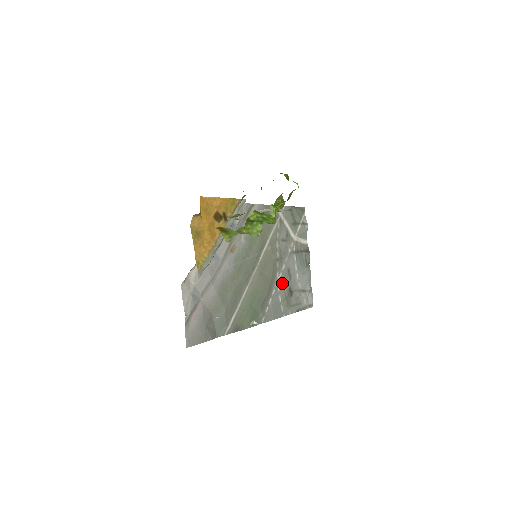
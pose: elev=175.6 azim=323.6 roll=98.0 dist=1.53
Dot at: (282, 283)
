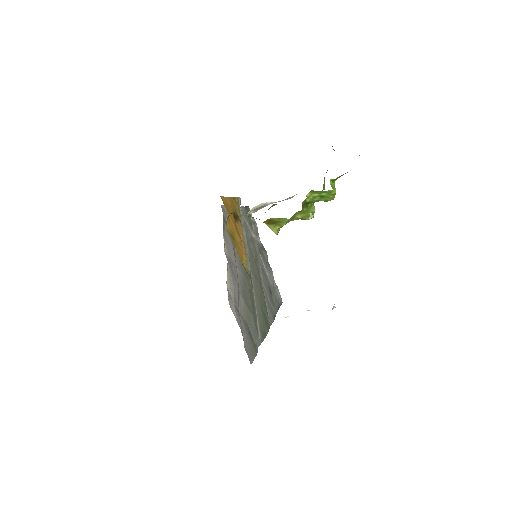
Dot at: (264, 283)
